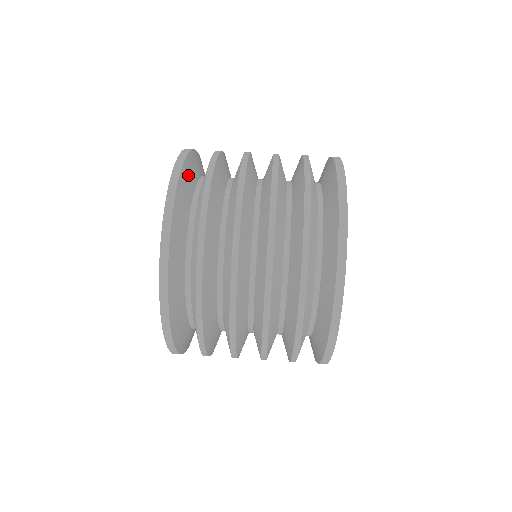
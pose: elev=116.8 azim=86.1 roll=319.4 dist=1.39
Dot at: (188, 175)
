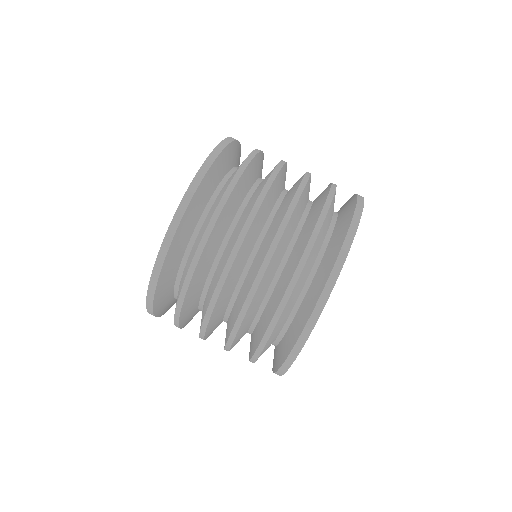
Dot at: (229, 155)
